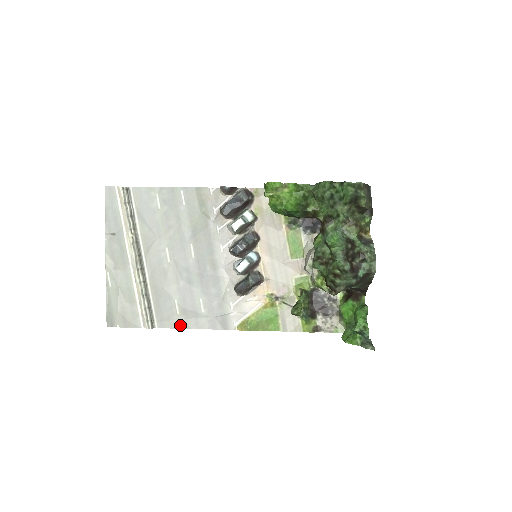
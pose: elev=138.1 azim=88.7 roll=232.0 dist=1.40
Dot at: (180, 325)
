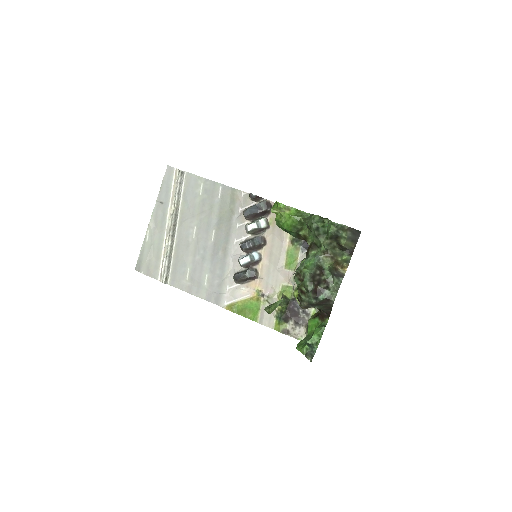
Dot at: (185, 289)
